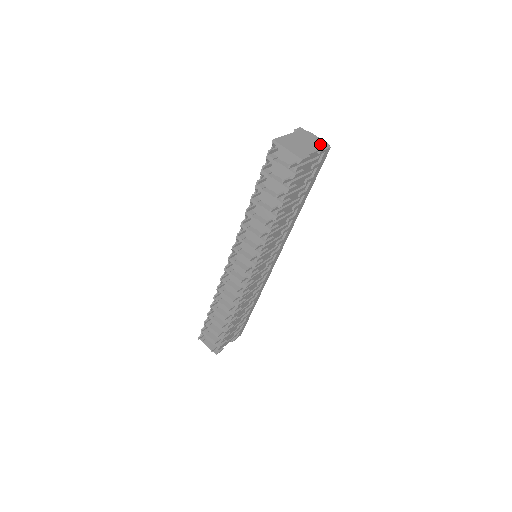
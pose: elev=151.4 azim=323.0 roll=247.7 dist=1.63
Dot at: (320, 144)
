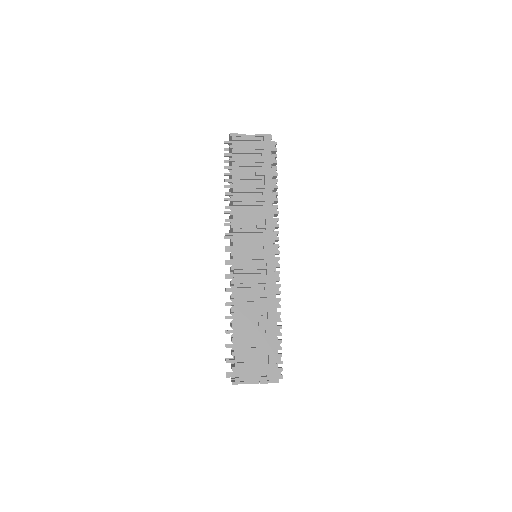
Dot at: occluded
